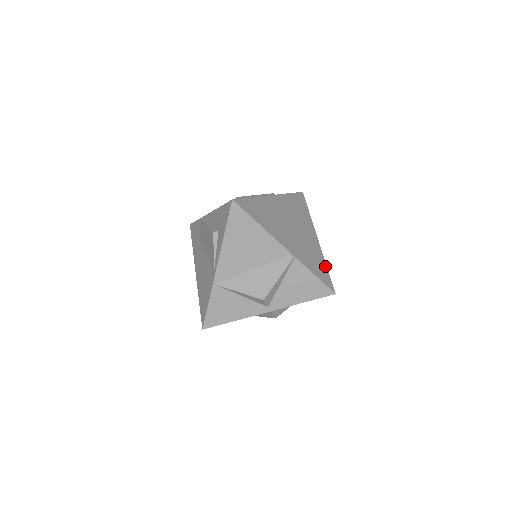
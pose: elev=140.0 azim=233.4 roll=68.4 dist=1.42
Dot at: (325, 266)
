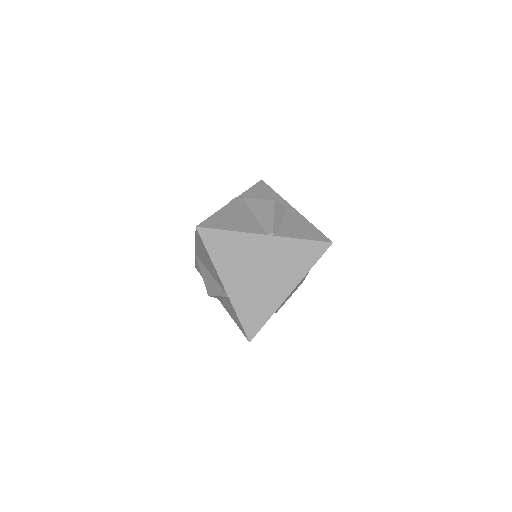
Dot at: (266, 318)
